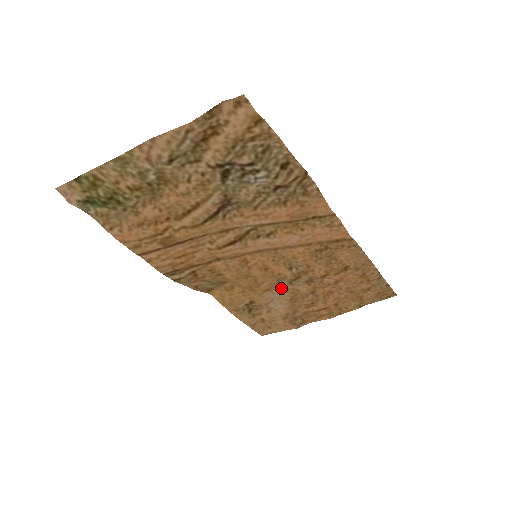
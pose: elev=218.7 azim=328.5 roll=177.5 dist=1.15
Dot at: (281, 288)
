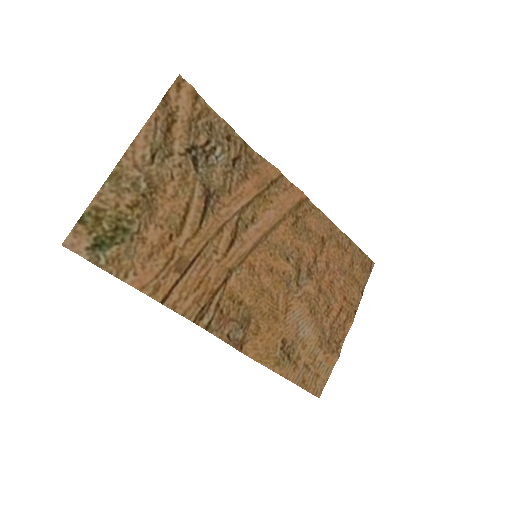
Dot at: (295, 299)
